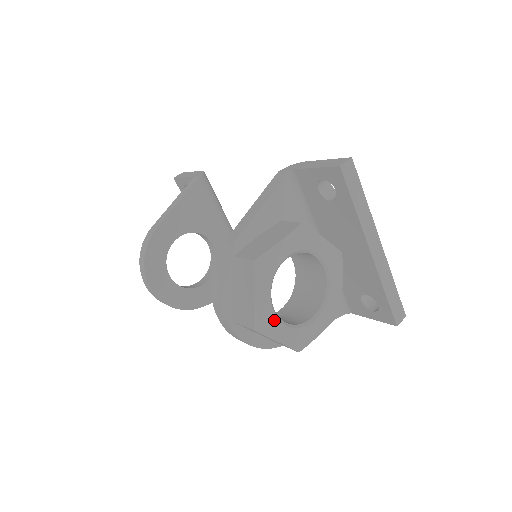
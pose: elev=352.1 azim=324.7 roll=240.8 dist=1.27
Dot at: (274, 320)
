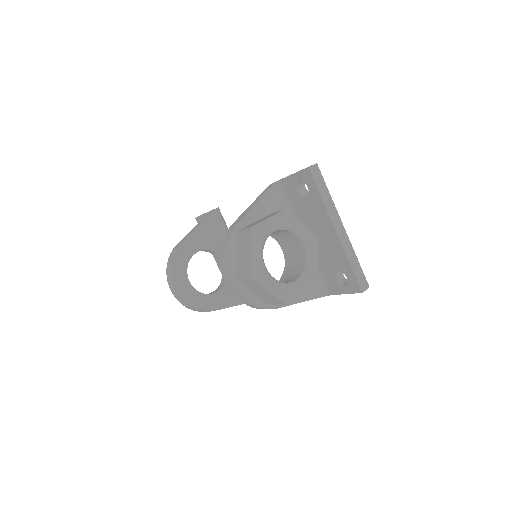
Dot at: (265, 273)
